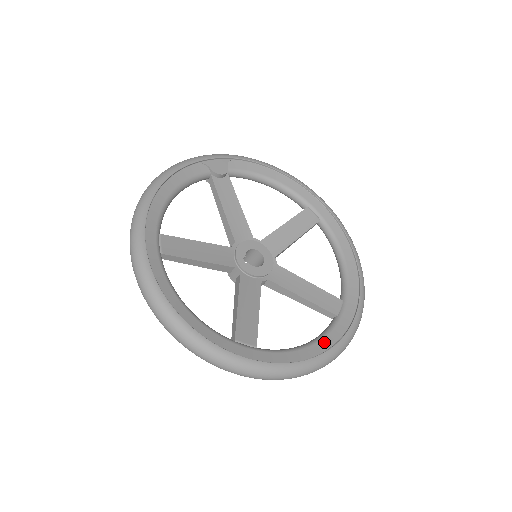
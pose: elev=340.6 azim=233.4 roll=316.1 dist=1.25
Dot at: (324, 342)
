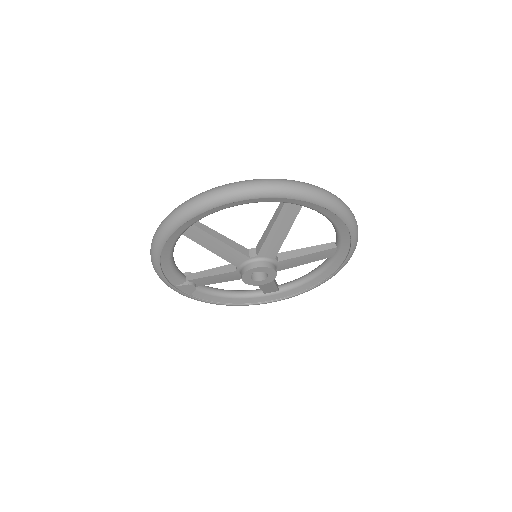
Dot at: occluded
